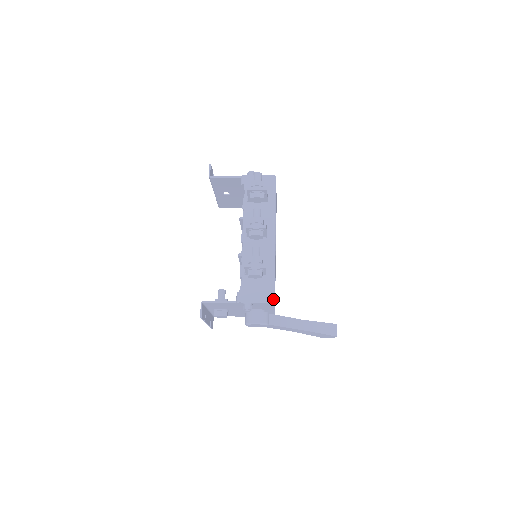
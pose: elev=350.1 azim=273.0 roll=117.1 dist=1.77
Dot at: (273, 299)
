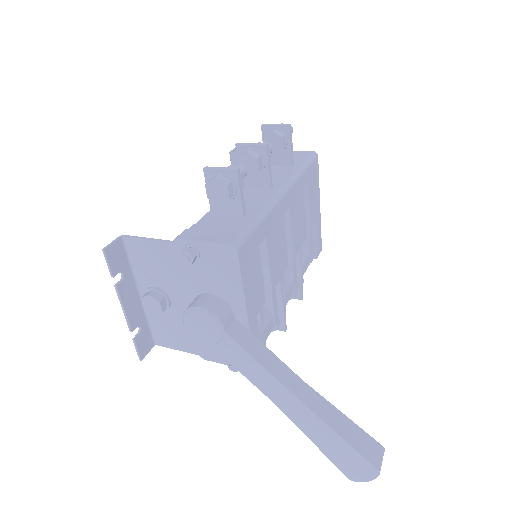
Dot at: (237, 243)
